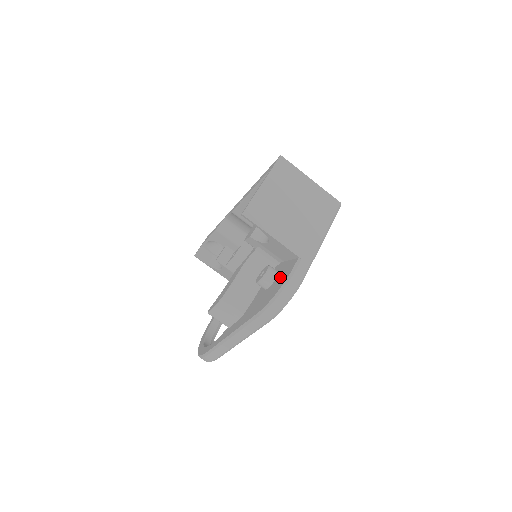
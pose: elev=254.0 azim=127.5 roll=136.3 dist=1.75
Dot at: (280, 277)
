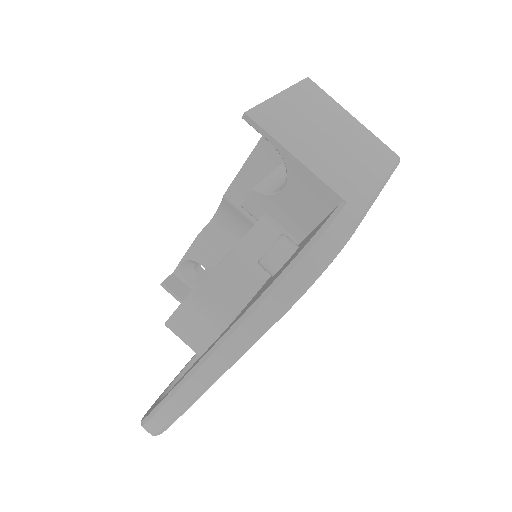
Dot at: (305, 241)
